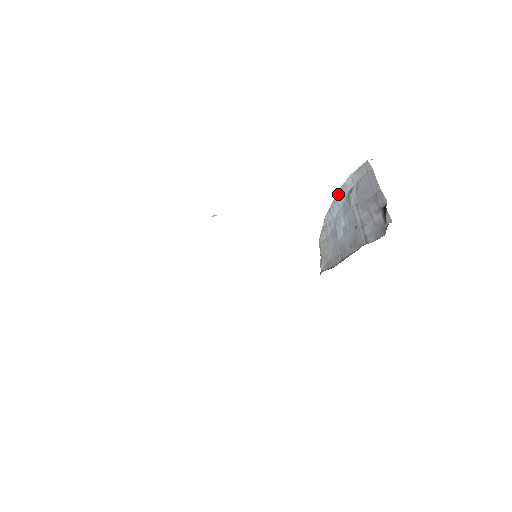
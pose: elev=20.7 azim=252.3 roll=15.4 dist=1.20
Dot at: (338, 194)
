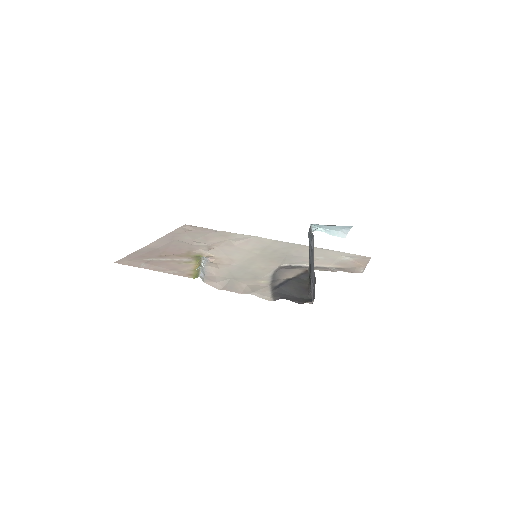
Dot at: (309, 229)
